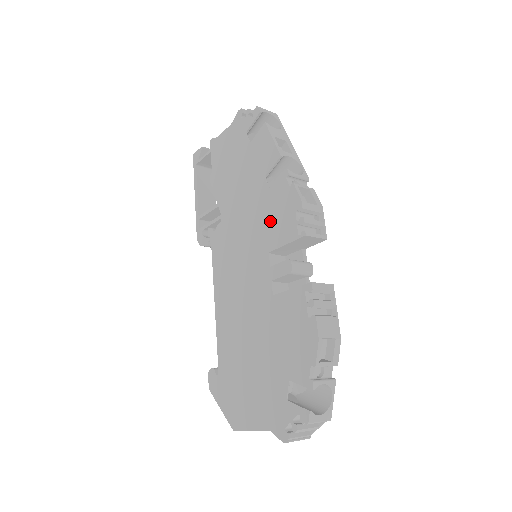
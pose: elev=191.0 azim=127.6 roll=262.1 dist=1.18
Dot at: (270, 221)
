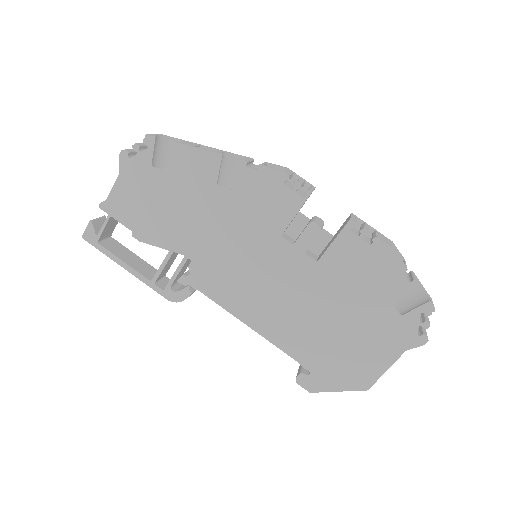
Dot at: (259, 212)
